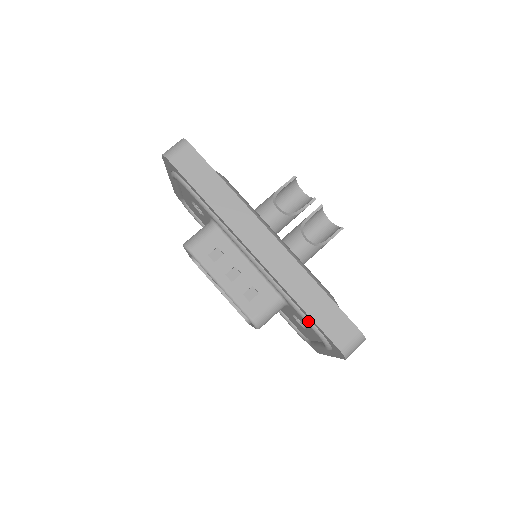
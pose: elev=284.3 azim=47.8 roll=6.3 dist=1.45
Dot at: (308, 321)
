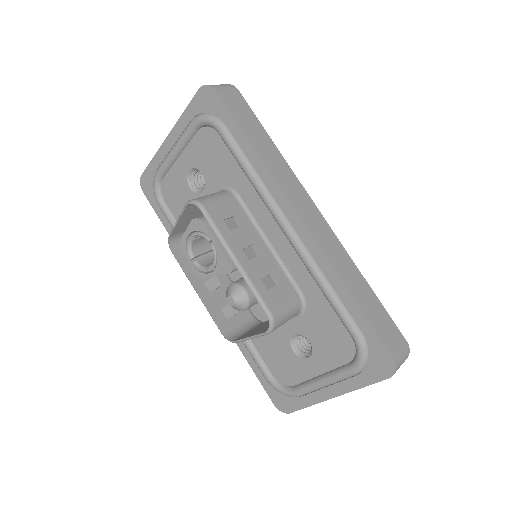
Dot at: (350, 320)
